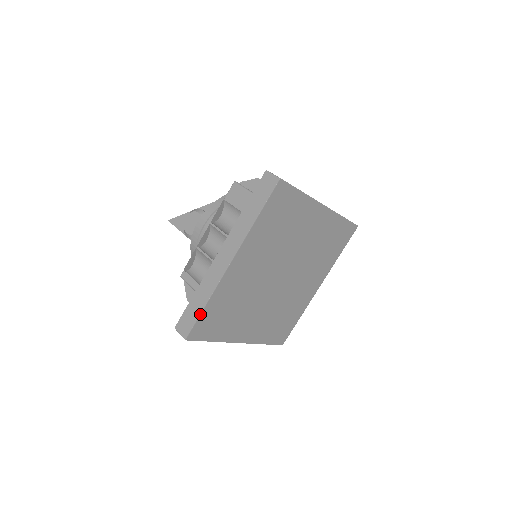
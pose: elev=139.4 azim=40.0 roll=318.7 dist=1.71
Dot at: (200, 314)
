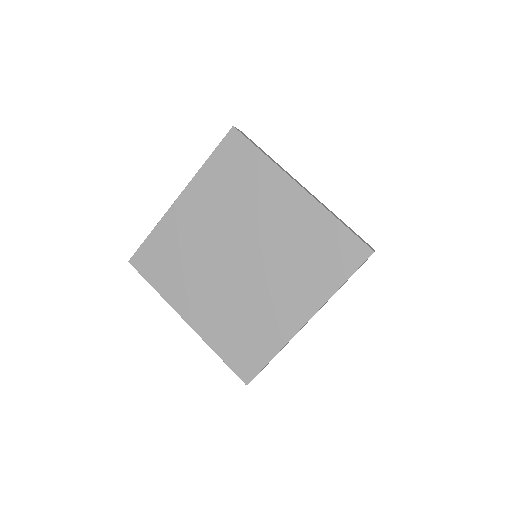
Dot at: (145, 240)
